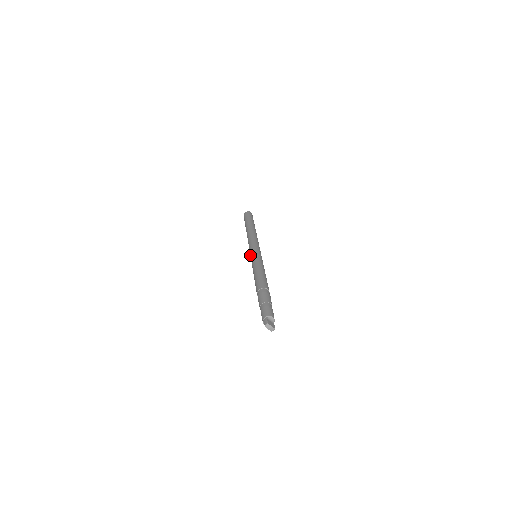
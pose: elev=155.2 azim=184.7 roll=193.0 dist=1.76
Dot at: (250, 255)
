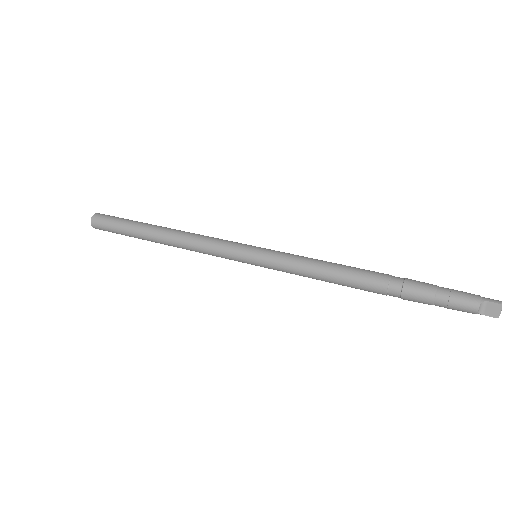
Dot at: (251, 250)
